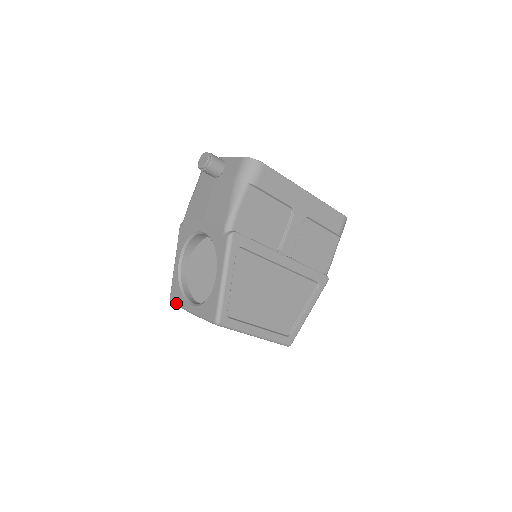
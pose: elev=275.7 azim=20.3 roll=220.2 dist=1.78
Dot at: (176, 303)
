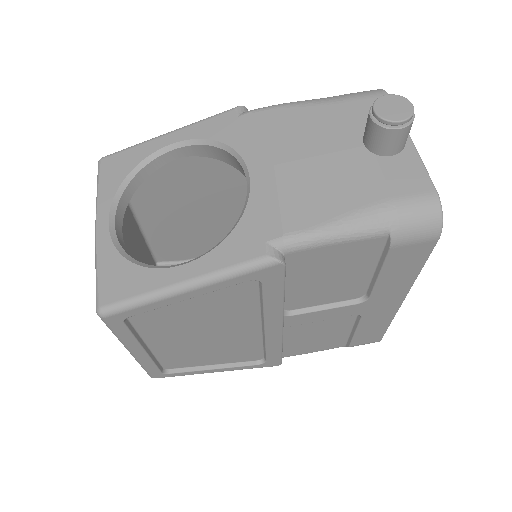
Dot at: (100, 180)
